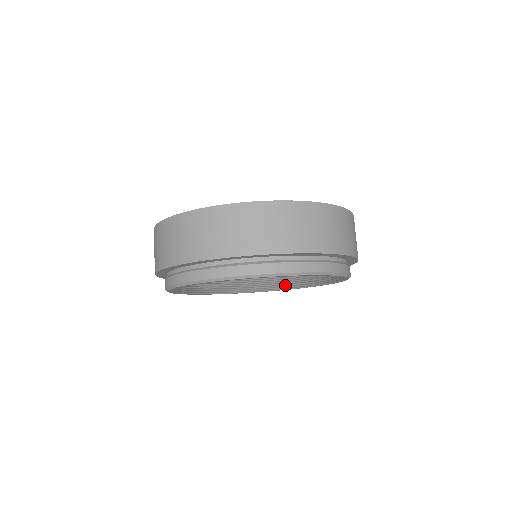
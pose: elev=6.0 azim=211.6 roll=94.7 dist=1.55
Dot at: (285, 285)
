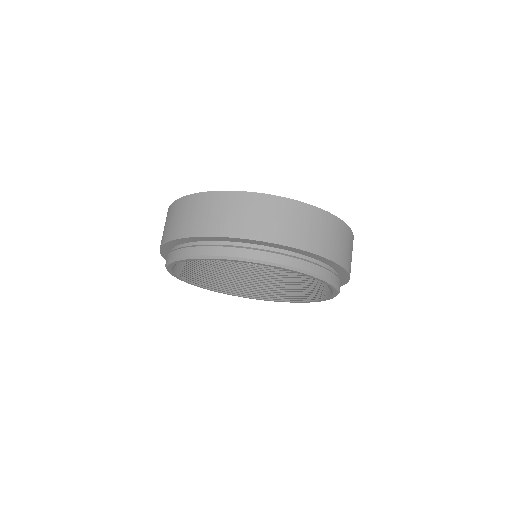
Dot at: (234, 291)
